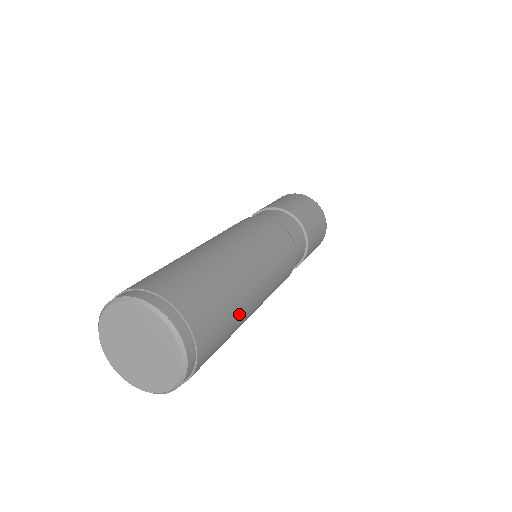
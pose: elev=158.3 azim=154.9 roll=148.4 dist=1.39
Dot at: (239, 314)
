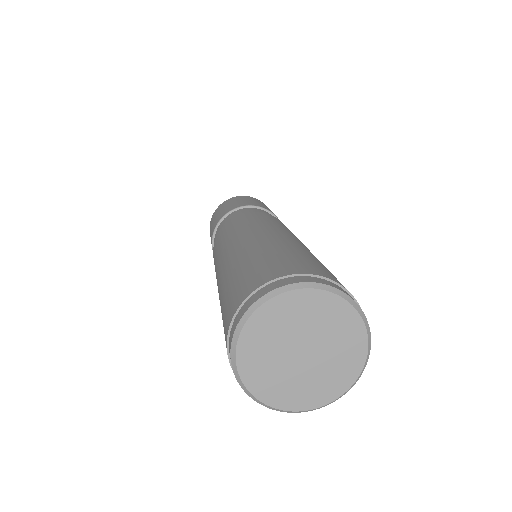
Dot at: occluded
